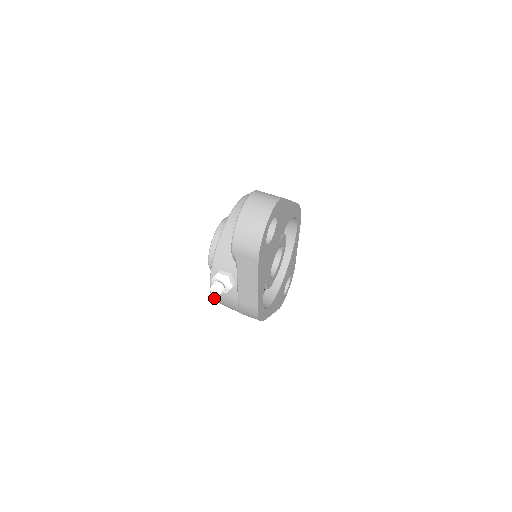
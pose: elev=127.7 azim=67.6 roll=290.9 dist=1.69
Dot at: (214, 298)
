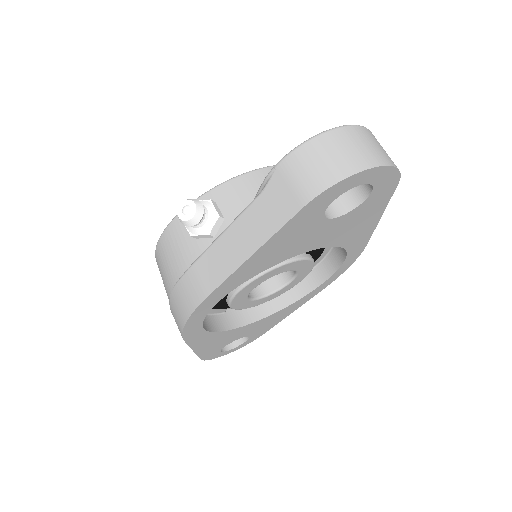
Dot at: (161, 241)
